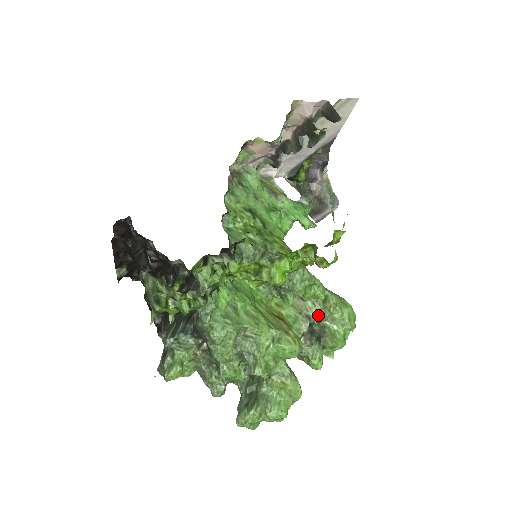
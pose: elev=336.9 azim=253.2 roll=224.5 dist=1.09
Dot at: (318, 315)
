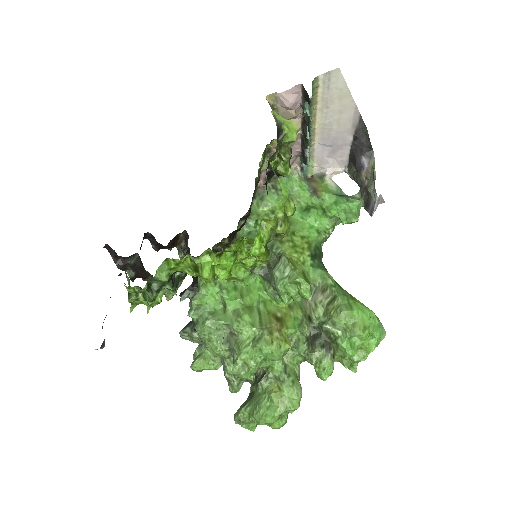
Dot at: (320, 318)
